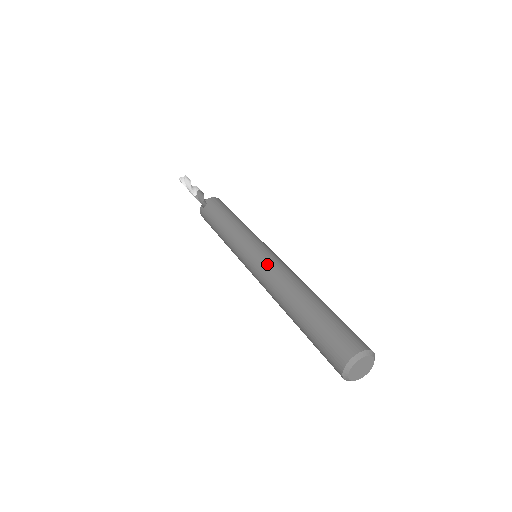
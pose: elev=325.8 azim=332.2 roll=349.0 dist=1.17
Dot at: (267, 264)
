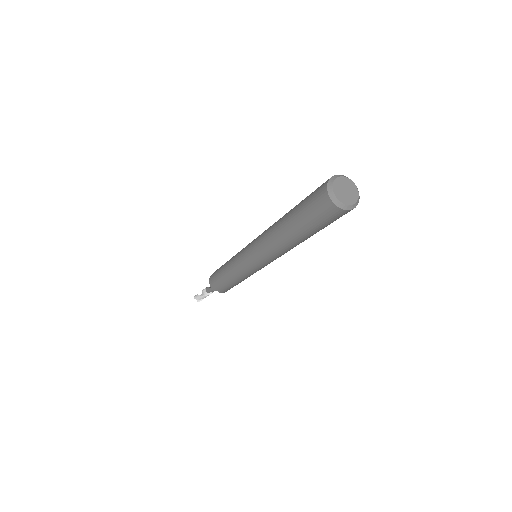
Dot at: occluded
